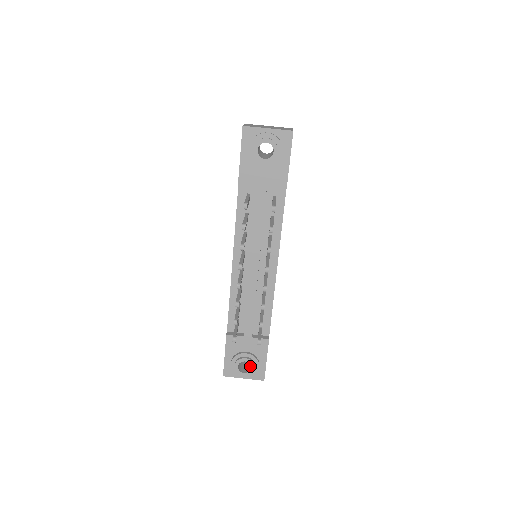
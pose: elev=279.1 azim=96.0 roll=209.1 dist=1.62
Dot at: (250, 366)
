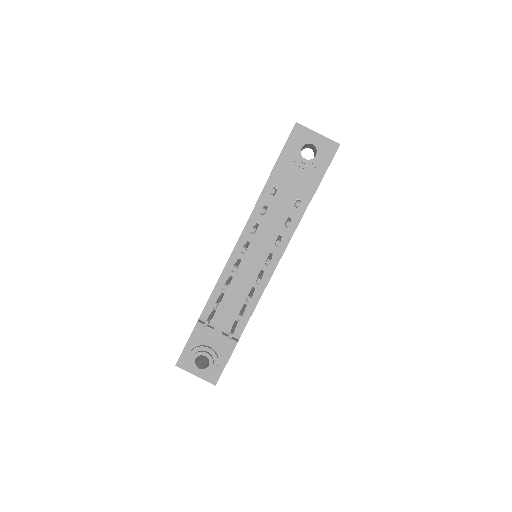
Dot at: (207, 364)
